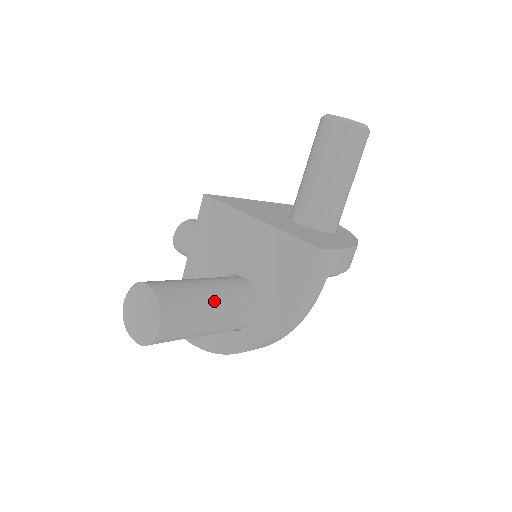
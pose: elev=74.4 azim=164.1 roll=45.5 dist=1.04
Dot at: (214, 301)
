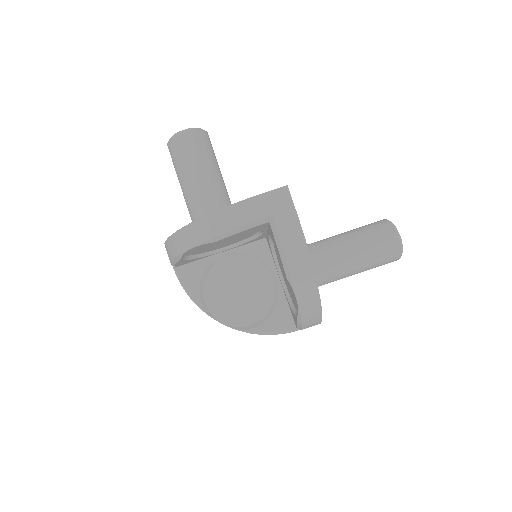
Dot at: (213, 174)
